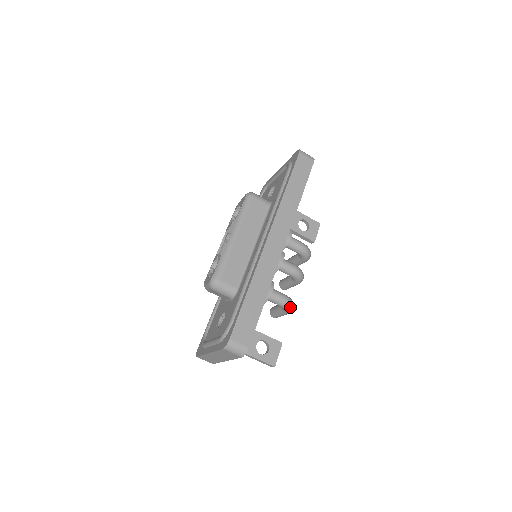
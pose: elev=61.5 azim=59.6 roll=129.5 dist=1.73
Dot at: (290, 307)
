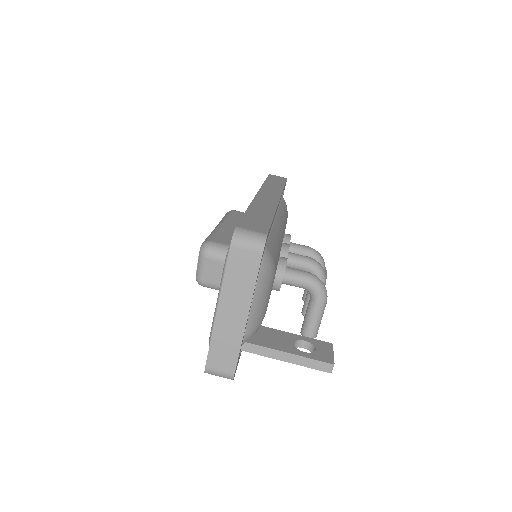
Dot at: (320, 284)
